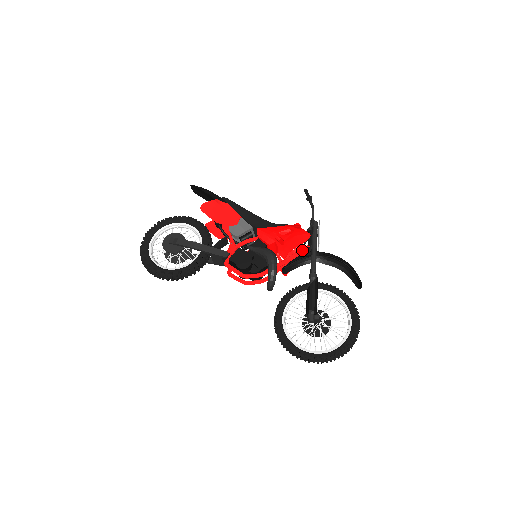
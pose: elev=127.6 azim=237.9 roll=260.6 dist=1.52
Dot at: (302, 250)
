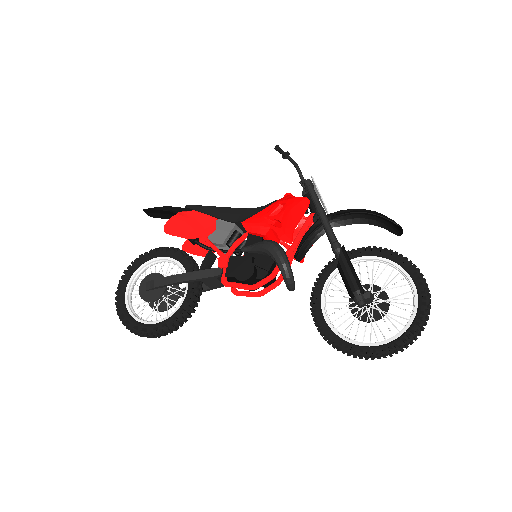
Dot at: (307, 222)
